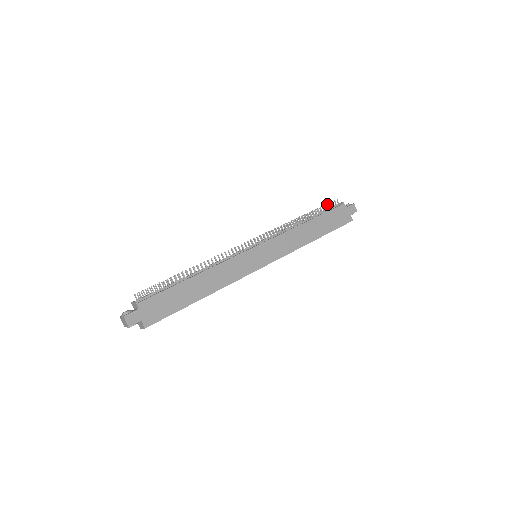
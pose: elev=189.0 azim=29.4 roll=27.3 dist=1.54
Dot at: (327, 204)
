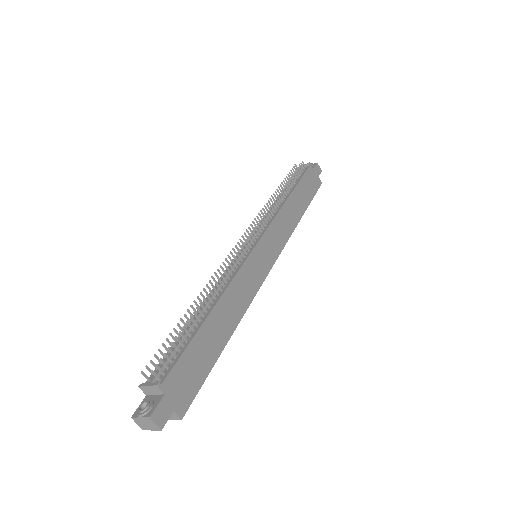
Dot at: (297, 169)
